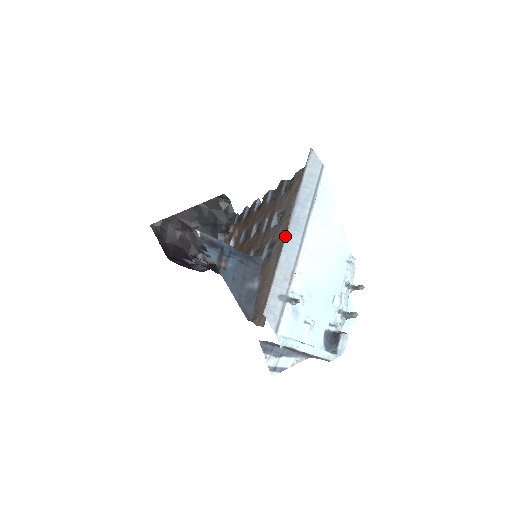
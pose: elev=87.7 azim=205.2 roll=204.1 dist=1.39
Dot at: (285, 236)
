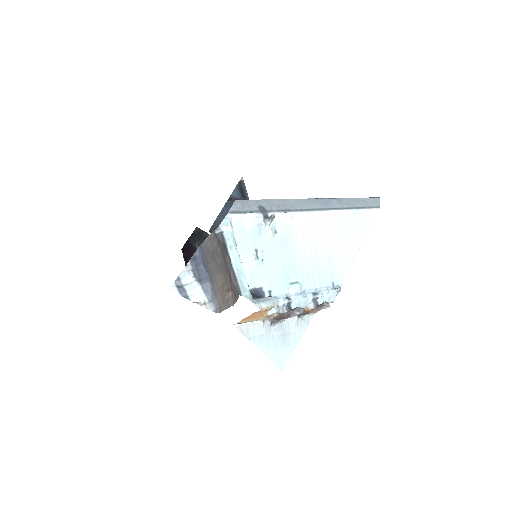
Dot at: occluded
